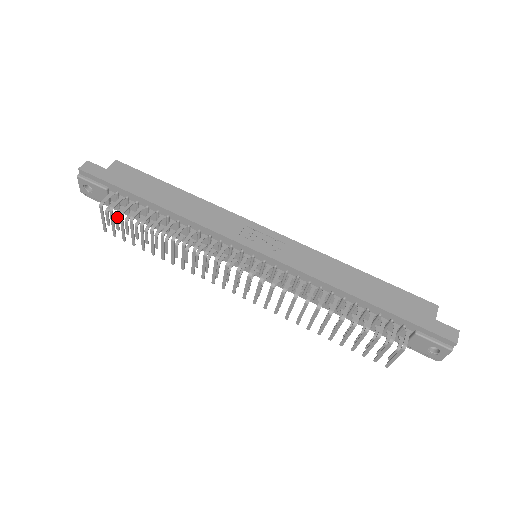
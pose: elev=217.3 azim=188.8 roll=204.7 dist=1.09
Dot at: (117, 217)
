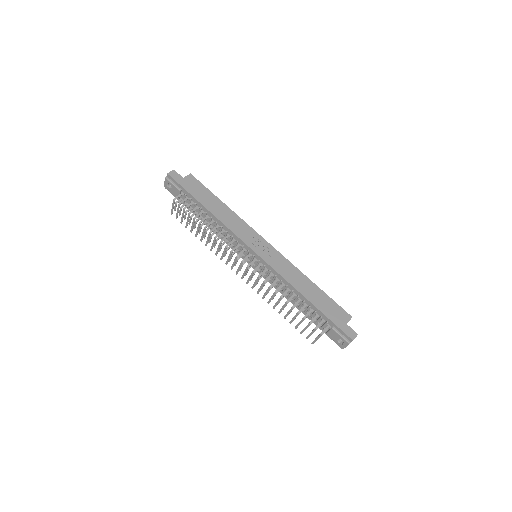
Dot at: (181, 208)
